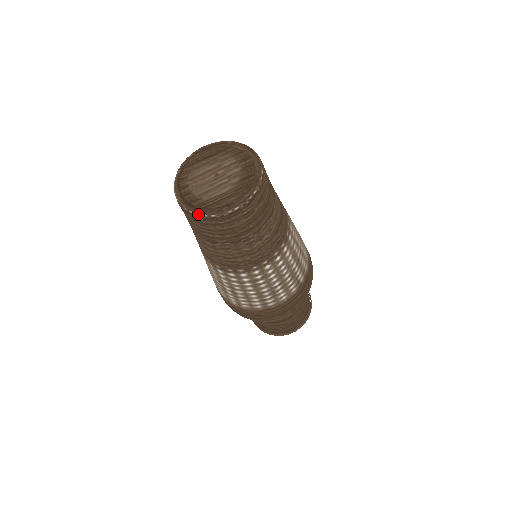
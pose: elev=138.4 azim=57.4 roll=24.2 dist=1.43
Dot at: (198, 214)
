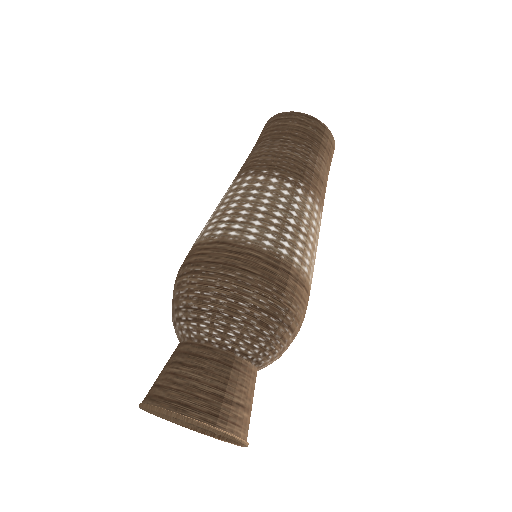
Dot at: (273, 117)
